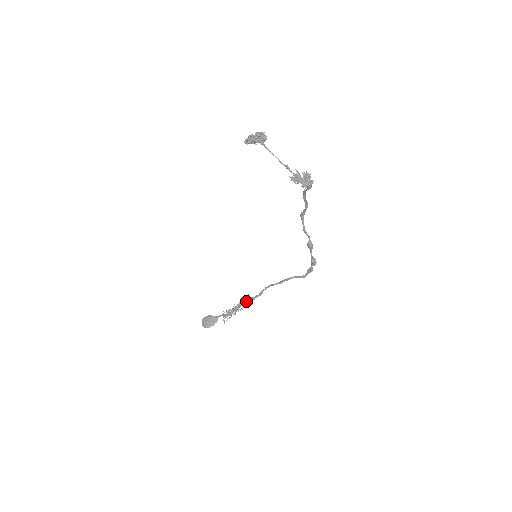
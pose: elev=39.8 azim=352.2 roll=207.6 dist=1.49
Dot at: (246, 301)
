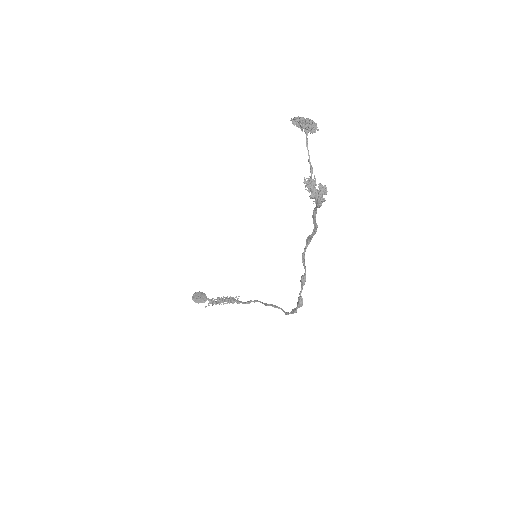
Dot at: (232, 300)
